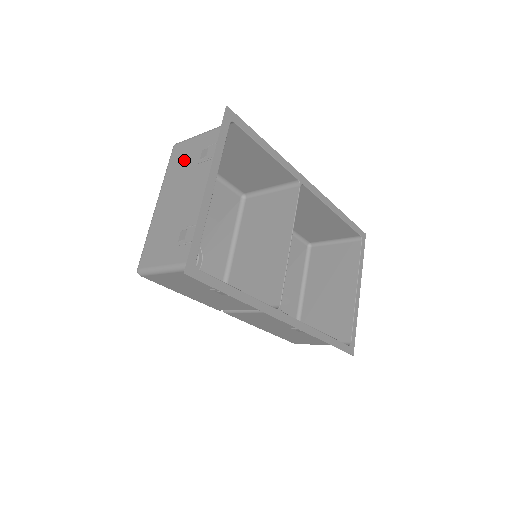
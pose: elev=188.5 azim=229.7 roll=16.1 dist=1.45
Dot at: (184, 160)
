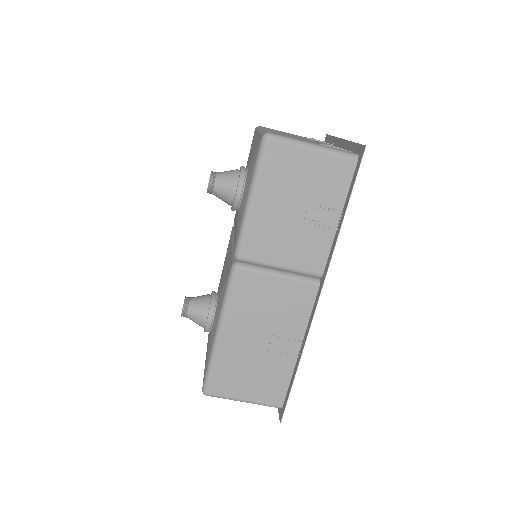
Dot at: (284, 132)
